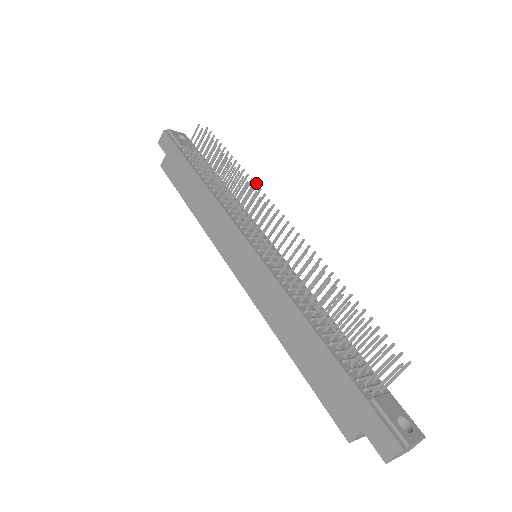
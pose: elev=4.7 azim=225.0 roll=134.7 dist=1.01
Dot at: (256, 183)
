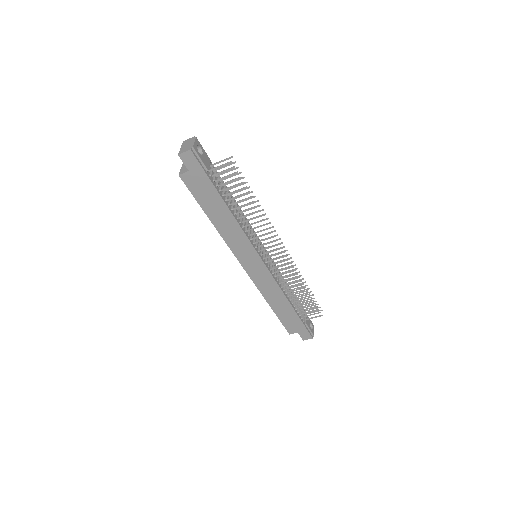
Dot at: occluded
